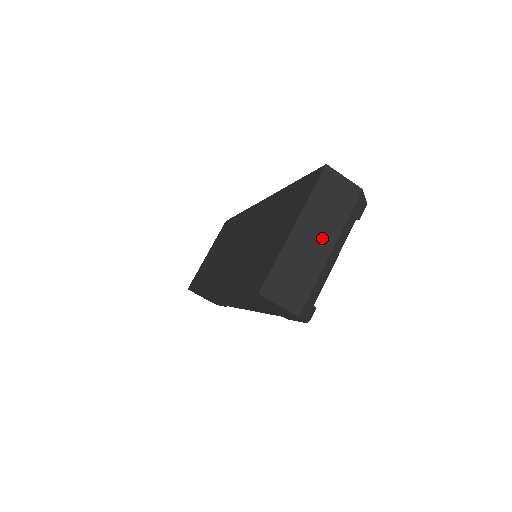
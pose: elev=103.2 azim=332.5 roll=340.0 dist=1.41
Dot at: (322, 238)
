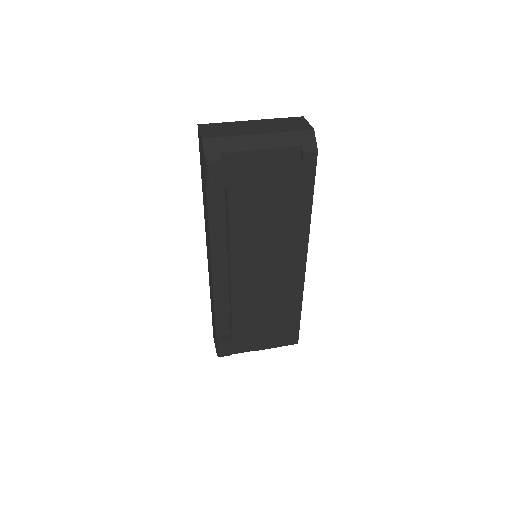
Dot at: (261, 129)
